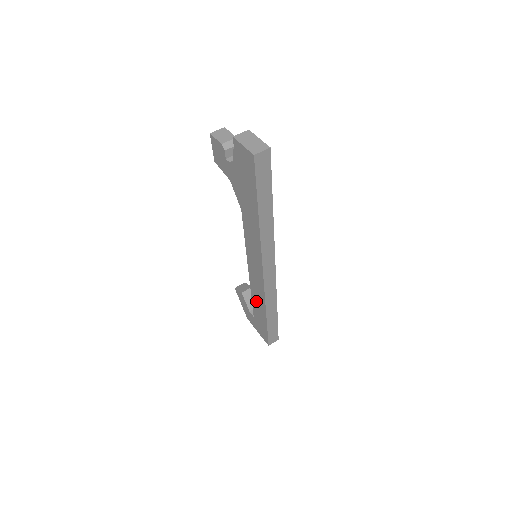
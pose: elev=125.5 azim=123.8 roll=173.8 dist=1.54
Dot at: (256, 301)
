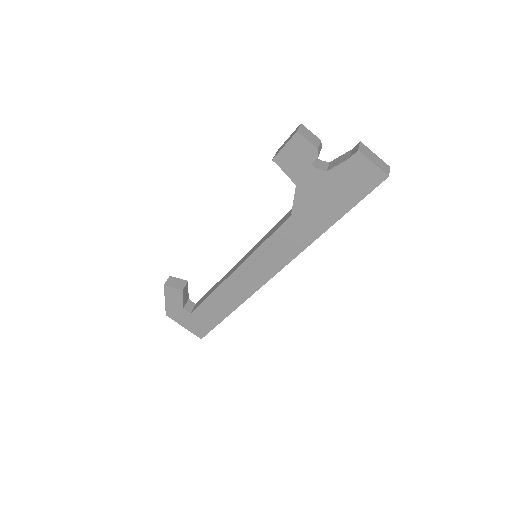
Dot at: (220, 299)
